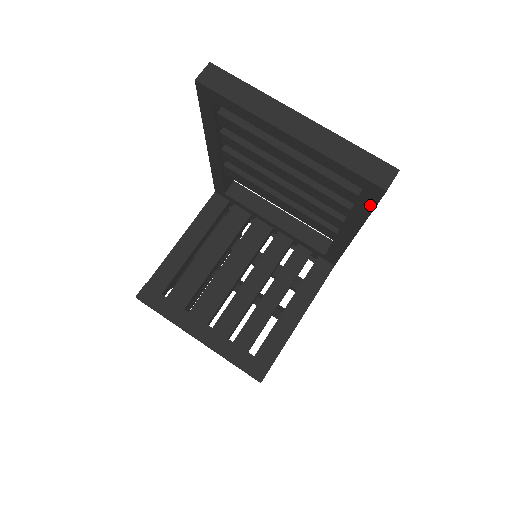
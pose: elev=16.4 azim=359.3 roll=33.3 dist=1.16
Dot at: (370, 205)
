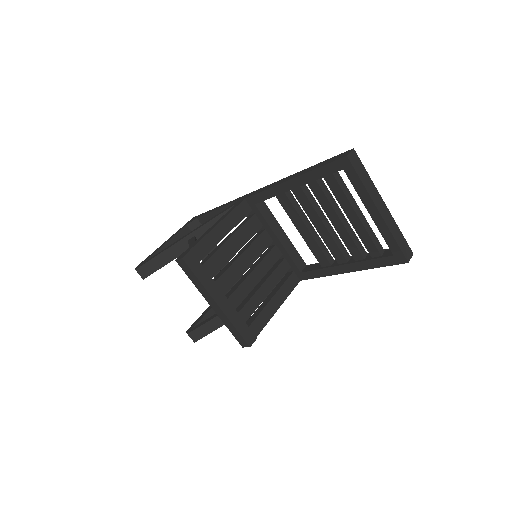
Dot at: (387, 264)
